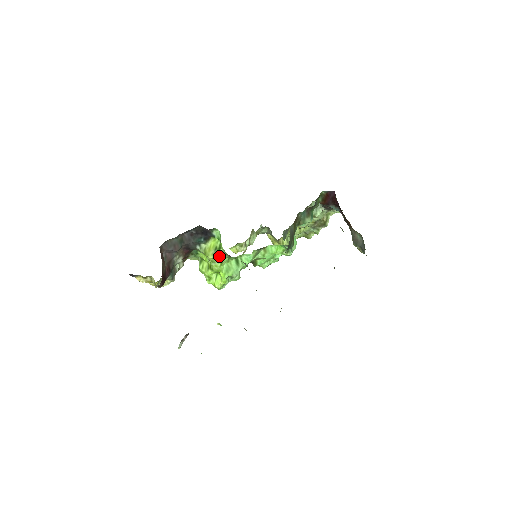
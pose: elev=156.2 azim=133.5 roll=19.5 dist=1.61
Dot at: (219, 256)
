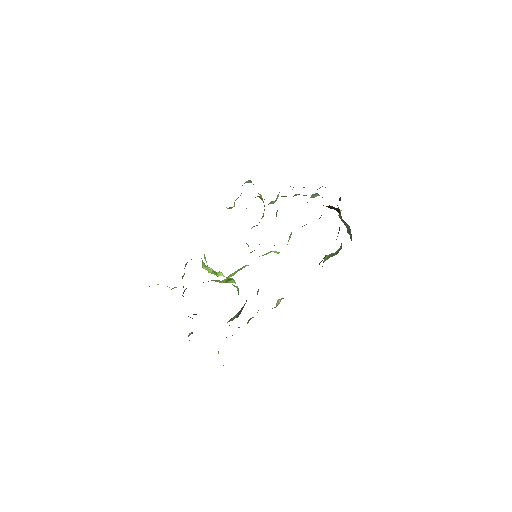
Dot at: (230, 282)
